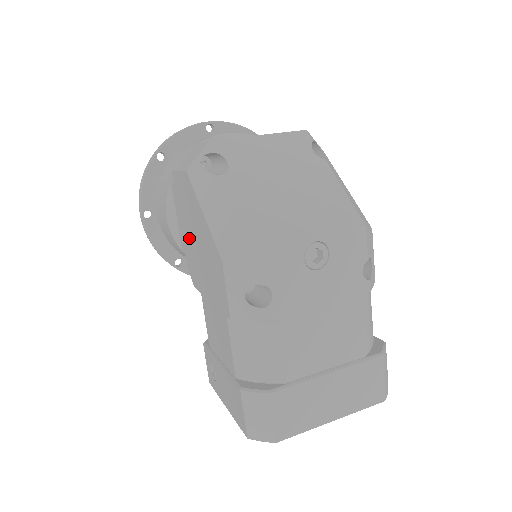
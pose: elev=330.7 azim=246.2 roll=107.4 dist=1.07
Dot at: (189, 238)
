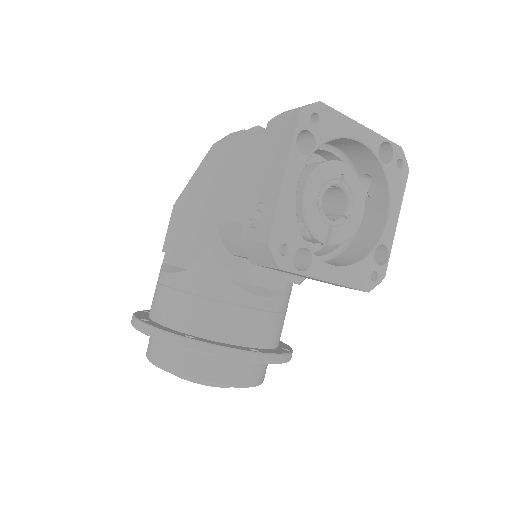
Dot at: (189, 230)
